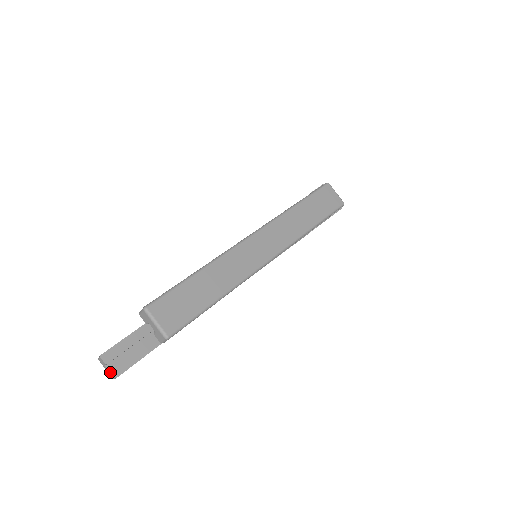
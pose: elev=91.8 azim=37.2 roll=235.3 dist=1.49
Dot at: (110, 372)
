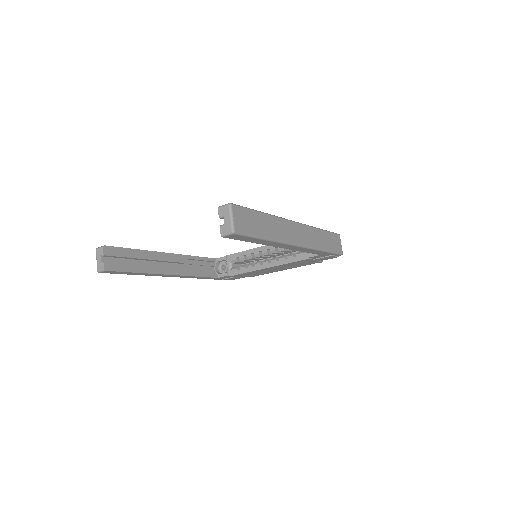
Dot at: (102, 263)
